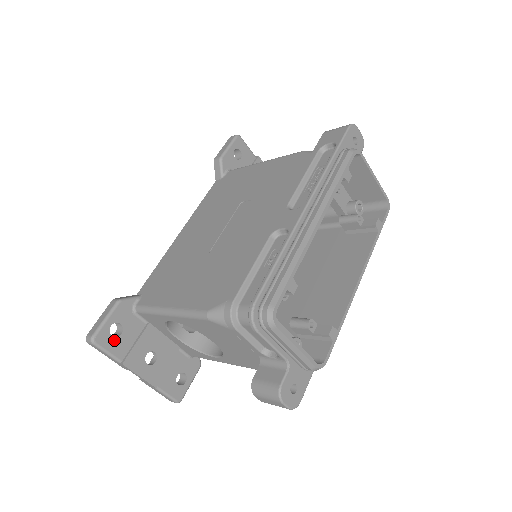
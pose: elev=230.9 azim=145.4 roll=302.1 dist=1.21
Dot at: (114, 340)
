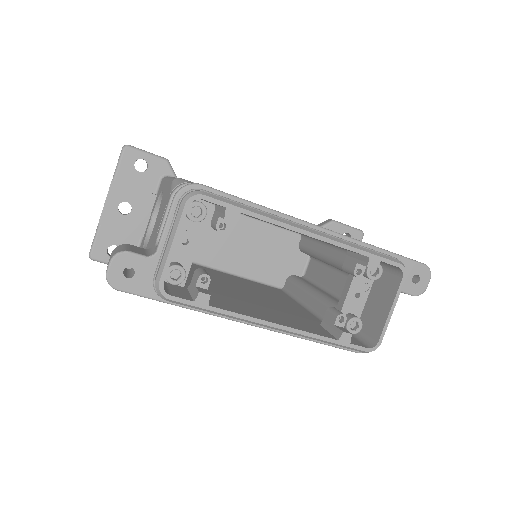
Dot at: (131, 166)
